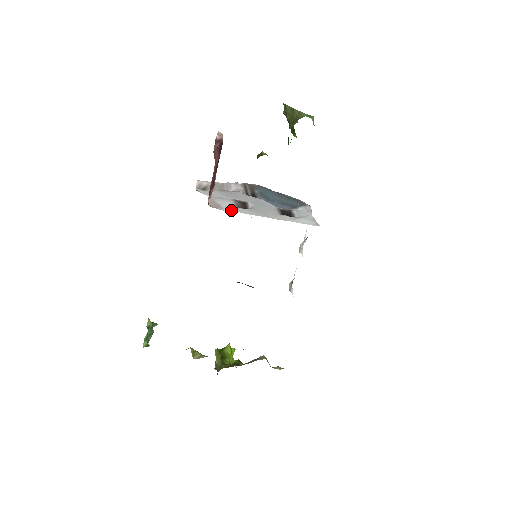
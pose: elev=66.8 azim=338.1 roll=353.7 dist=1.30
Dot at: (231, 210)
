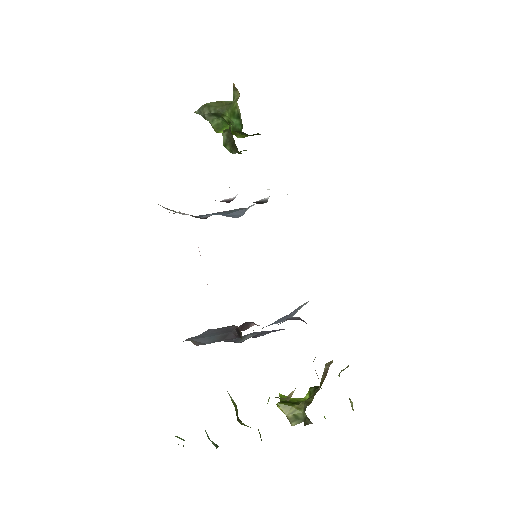
Dot at: occluded
